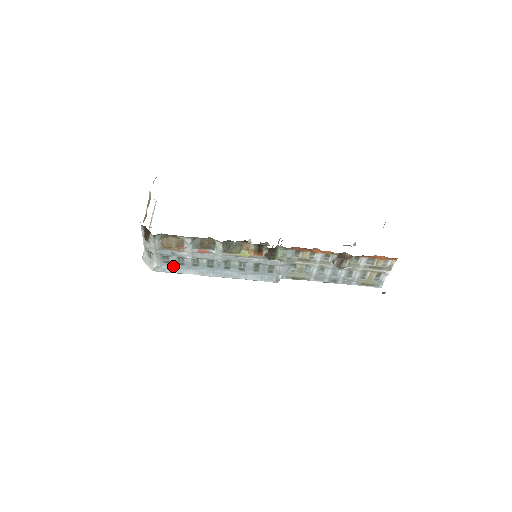
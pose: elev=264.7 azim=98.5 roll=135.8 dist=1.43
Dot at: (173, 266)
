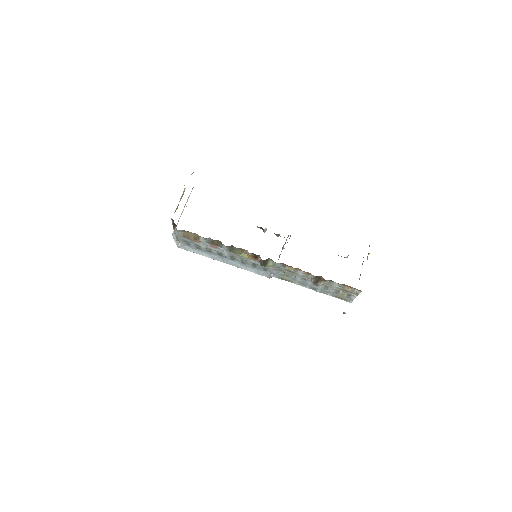
Dot at: (193, 248)
